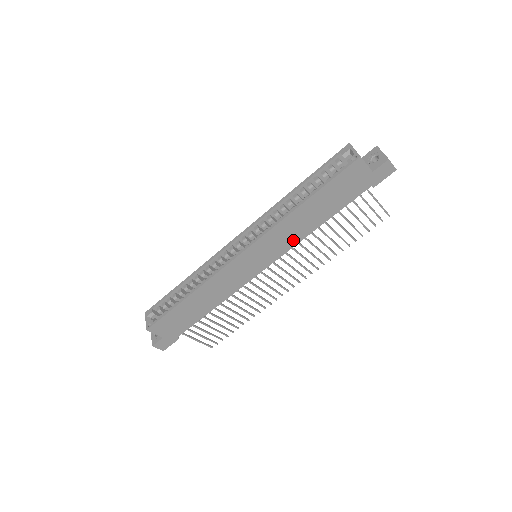
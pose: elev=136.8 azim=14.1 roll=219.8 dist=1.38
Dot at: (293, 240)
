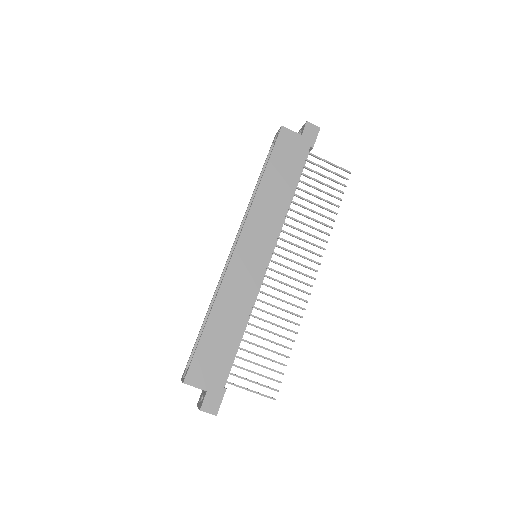
Dot at: (276, 219)
